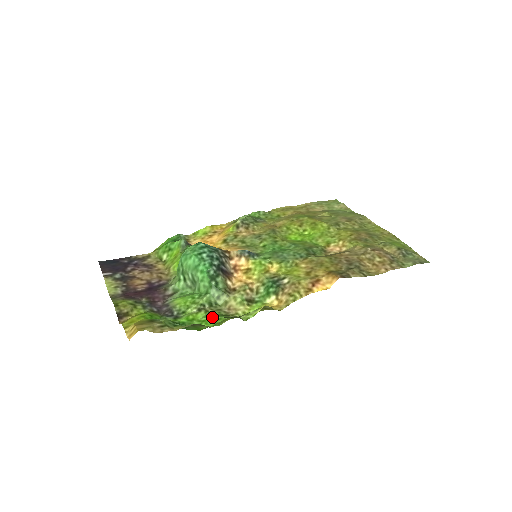
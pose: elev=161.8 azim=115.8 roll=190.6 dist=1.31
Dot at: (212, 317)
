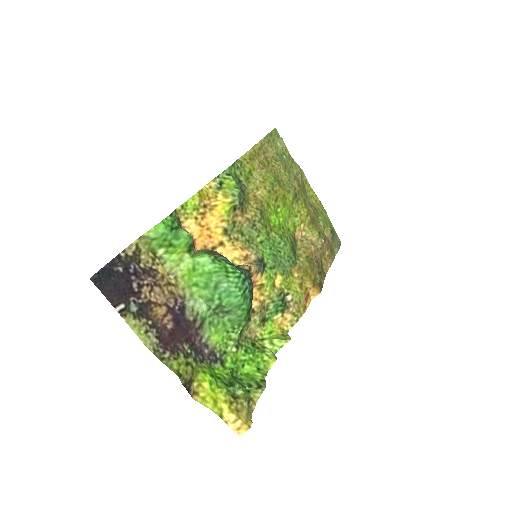
Dot at: (252, 356)
